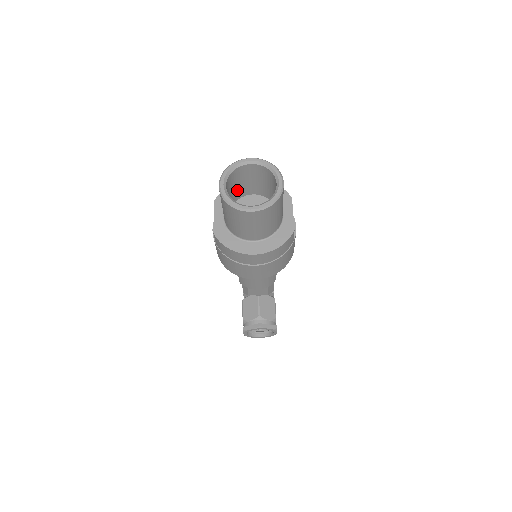
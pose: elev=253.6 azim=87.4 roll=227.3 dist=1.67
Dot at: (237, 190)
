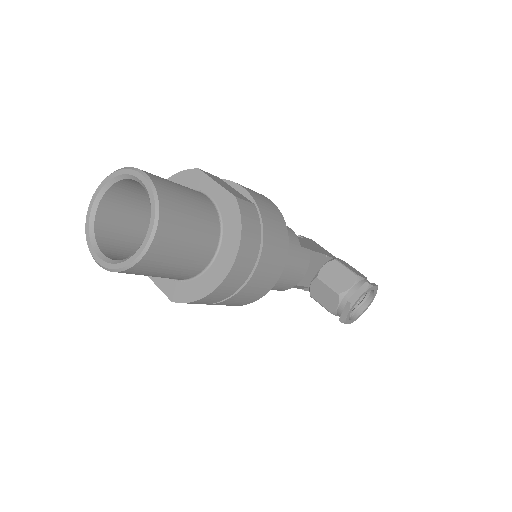
Dot at: (137, 234)
